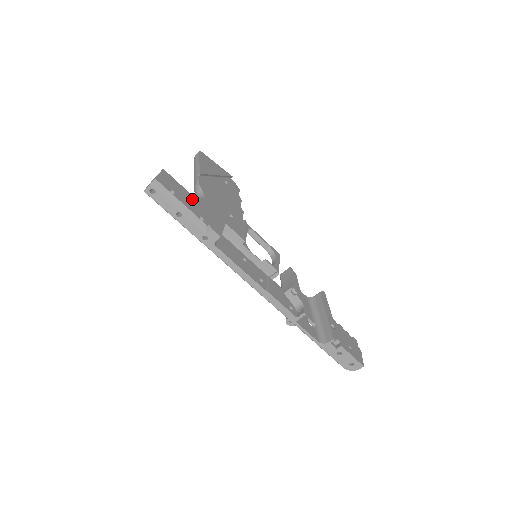
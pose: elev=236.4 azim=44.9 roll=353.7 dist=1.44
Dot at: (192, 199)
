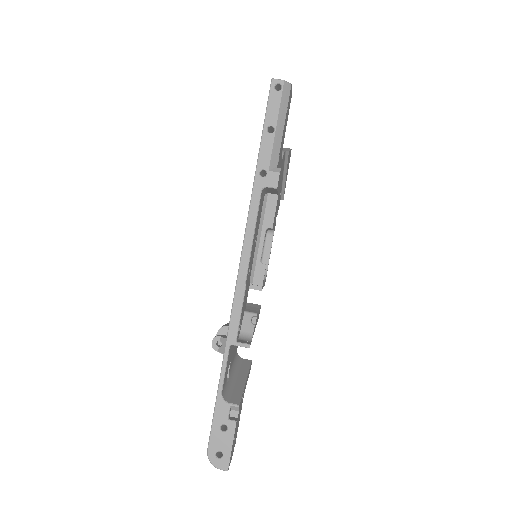
Dot at: (283, 142)
